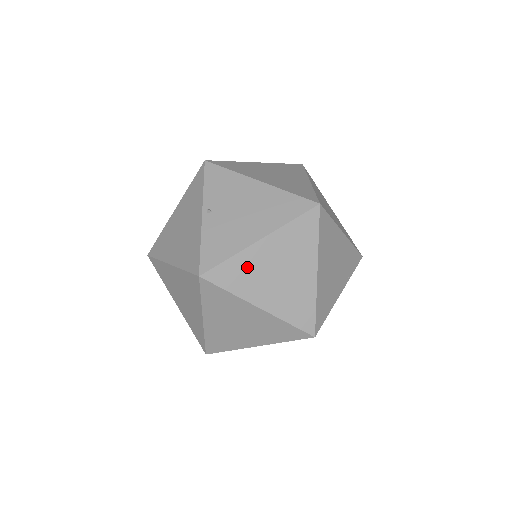
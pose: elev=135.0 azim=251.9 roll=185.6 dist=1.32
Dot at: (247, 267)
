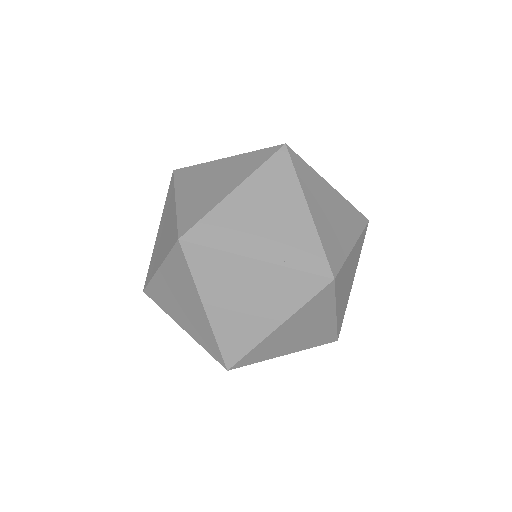
Dot at: (200, 172)
